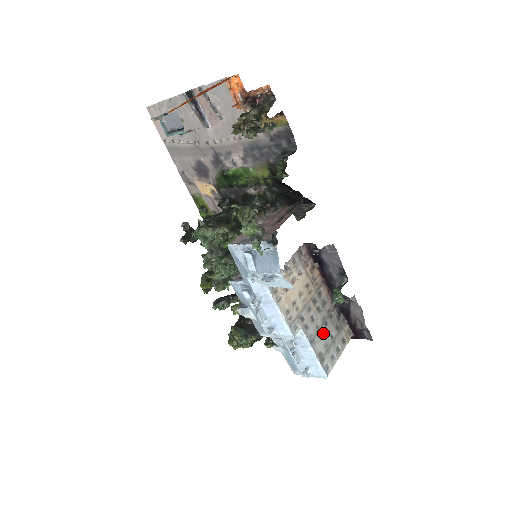
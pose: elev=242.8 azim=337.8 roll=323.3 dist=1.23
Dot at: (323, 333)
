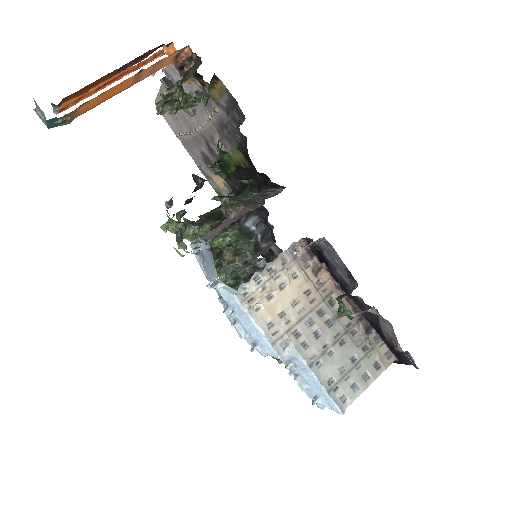
Dot at: (336, 354)
